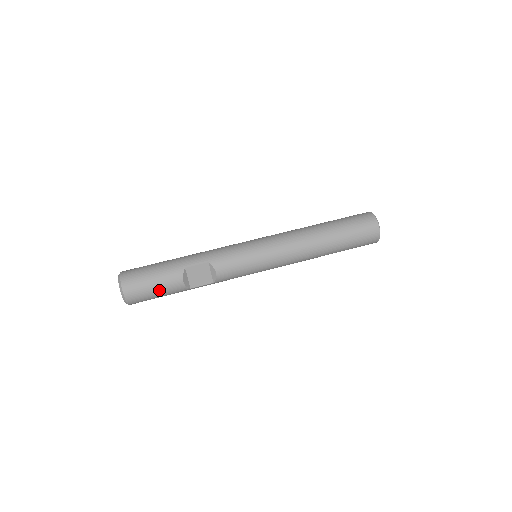
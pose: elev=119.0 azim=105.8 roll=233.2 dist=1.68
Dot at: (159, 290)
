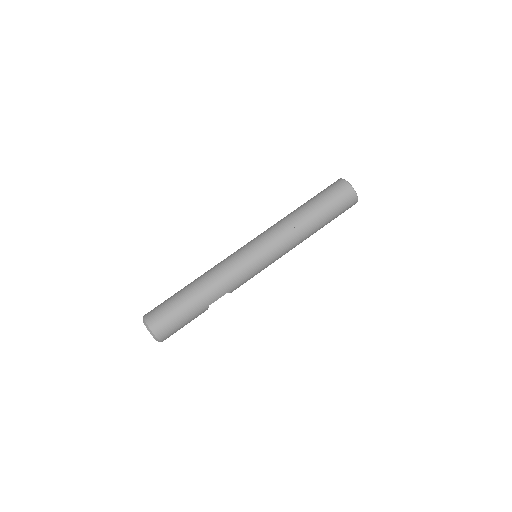
Dot at: occluded
